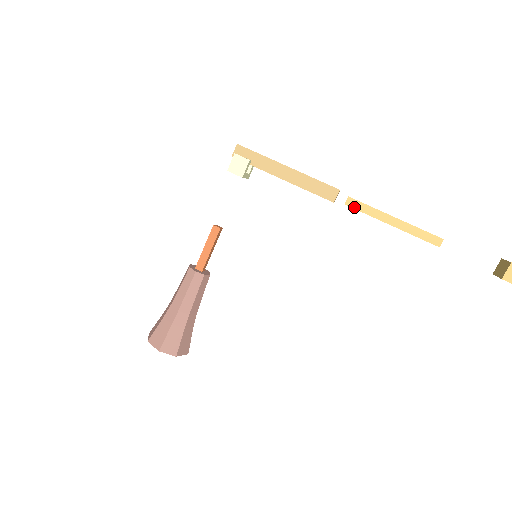
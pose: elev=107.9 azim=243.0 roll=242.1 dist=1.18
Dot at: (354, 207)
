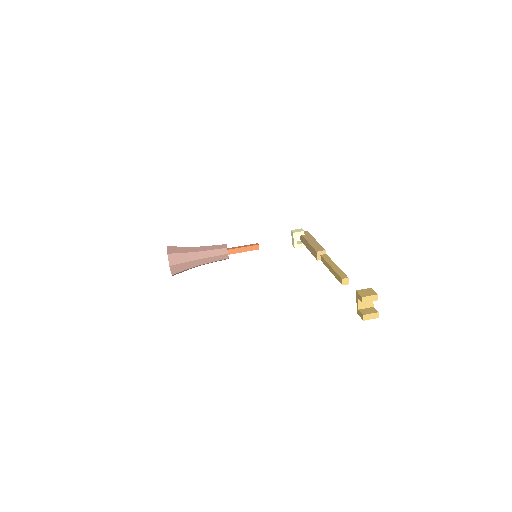
Dot at: (323, 257)
